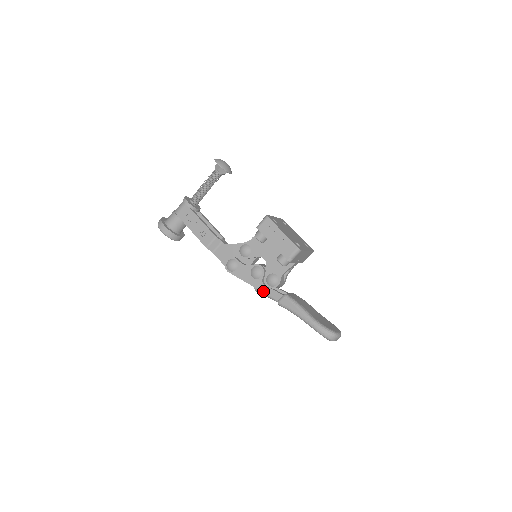
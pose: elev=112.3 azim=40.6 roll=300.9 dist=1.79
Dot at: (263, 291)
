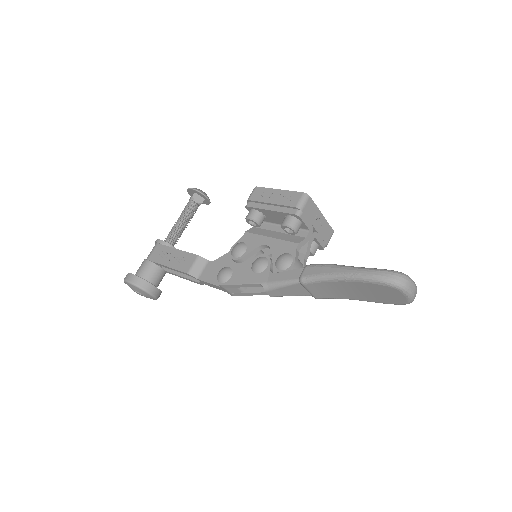
Dot at: (274, 280)
